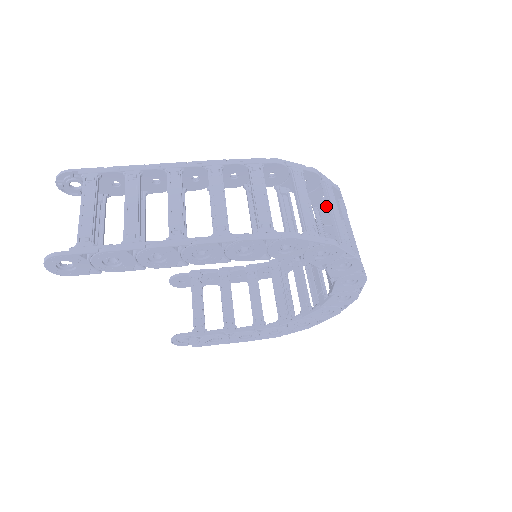
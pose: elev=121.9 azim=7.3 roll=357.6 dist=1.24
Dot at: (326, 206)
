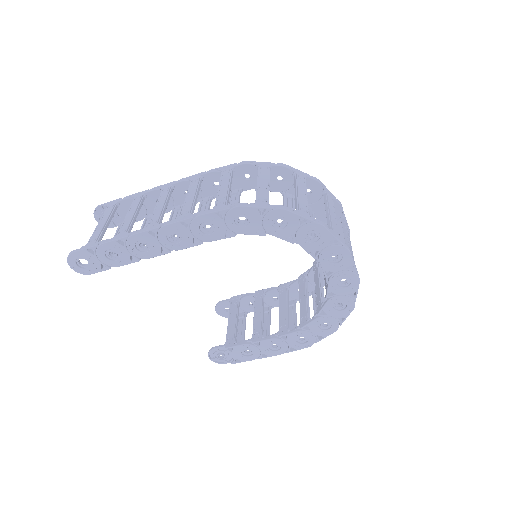
Dot at: (315, 201)
